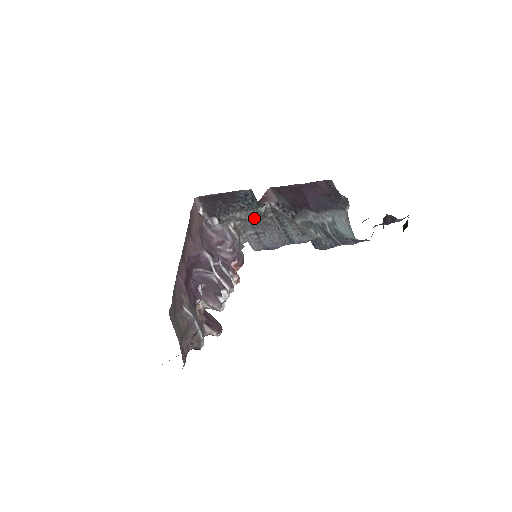
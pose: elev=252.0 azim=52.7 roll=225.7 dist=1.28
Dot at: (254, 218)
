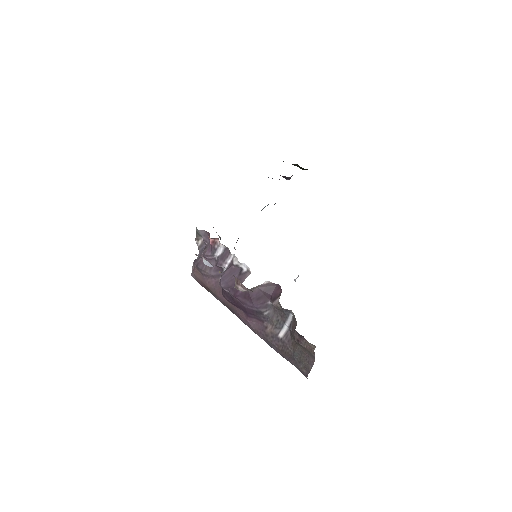
Dot at: occluded
